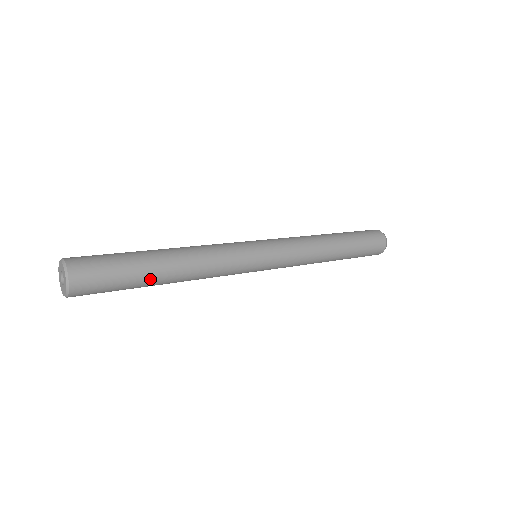
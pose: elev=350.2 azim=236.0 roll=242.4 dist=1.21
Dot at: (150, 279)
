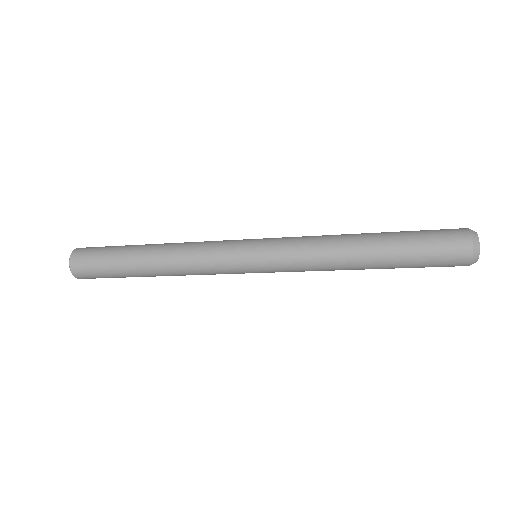
Dot at: (131, 254)
